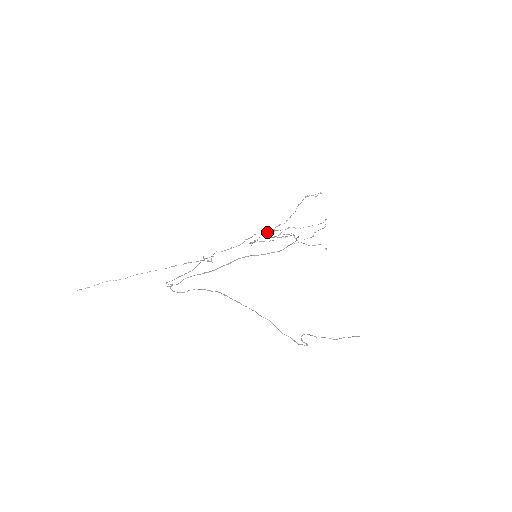
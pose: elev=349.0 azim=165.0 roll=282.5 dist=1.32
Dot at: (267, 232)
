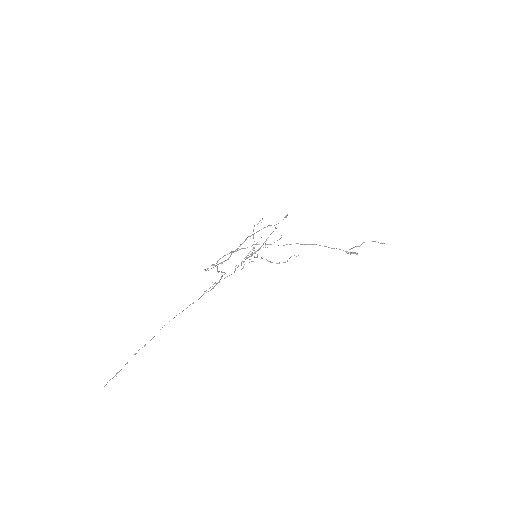
Dot at: occluded
